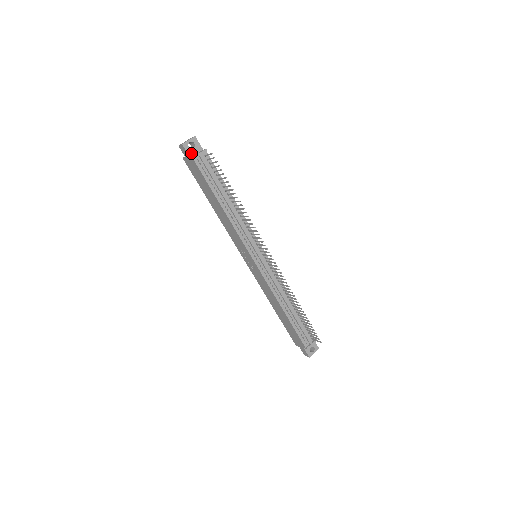
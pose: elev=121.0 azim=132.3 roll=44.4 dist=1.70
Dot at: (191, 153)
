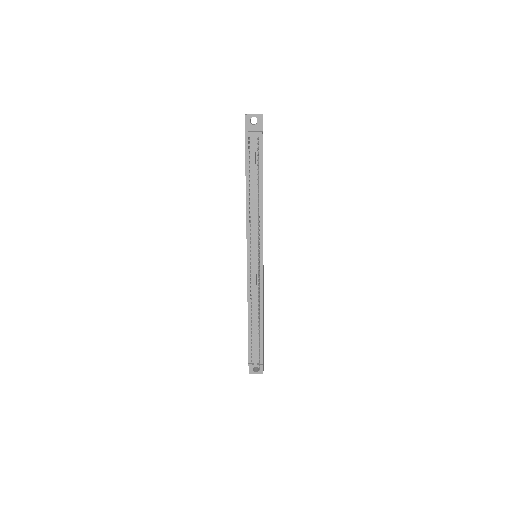
Dot at: (249, 128)
